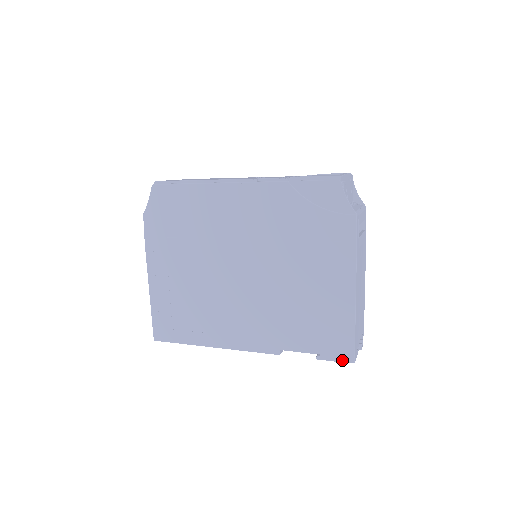
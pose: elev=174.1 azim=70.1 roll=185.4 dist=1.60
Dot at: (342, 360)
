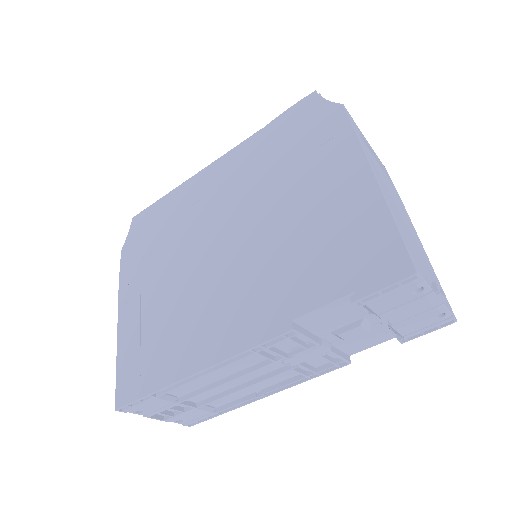
Dot at: (394, 279)
